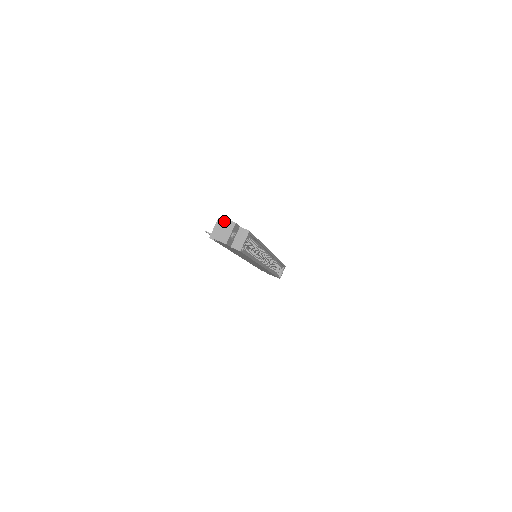
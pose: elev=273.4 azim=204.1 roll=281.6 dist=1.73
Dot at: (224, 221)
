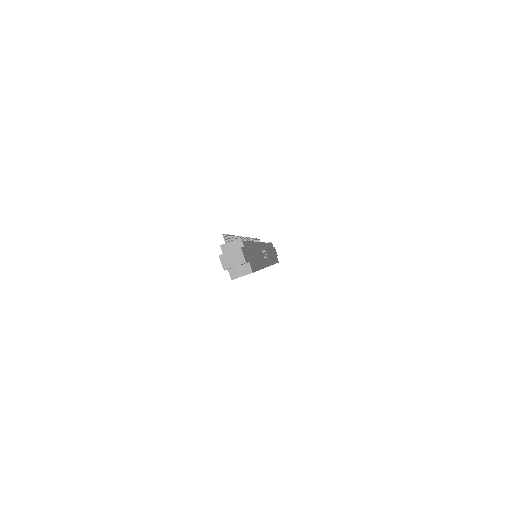
Dot at: (239, 252)
